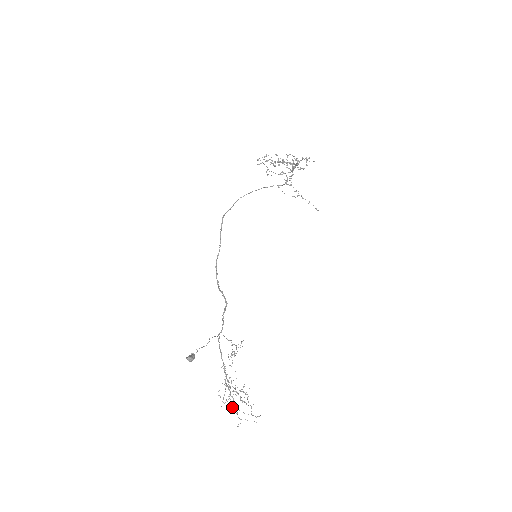
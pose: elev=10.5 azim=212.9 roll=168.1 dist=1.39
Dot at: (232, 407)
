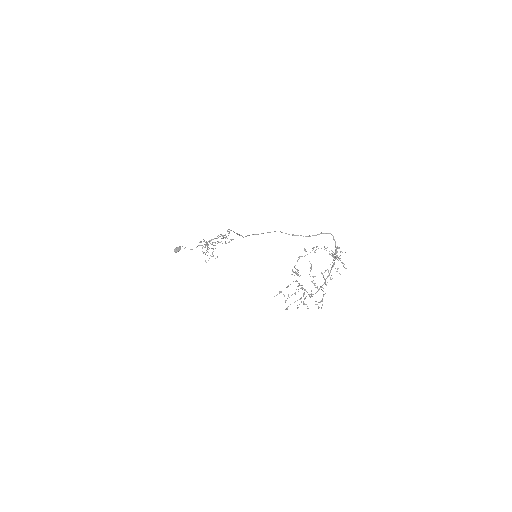
Dot at: occluded
